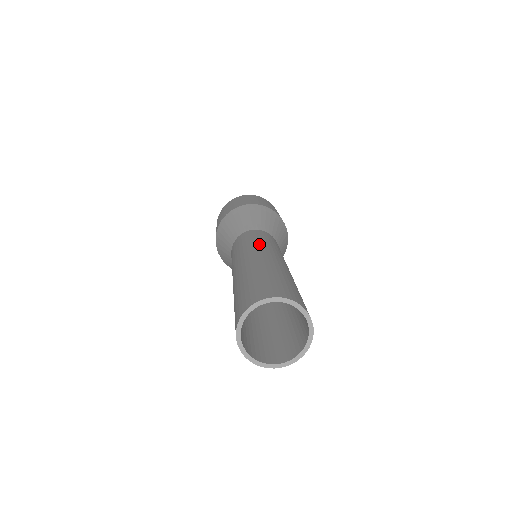
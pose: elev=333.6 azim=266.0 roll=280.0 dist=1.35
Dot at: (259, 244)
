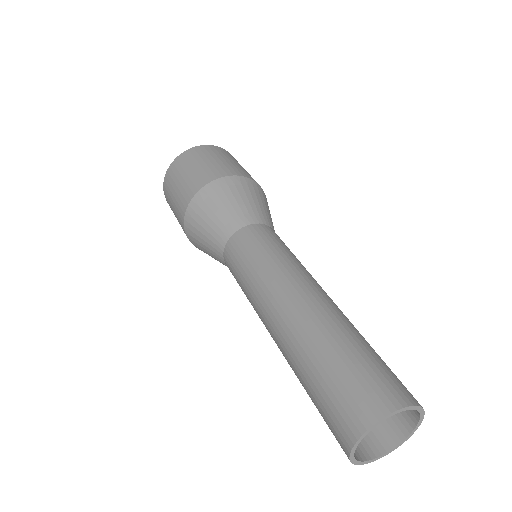
Dot at: (274, 270)
